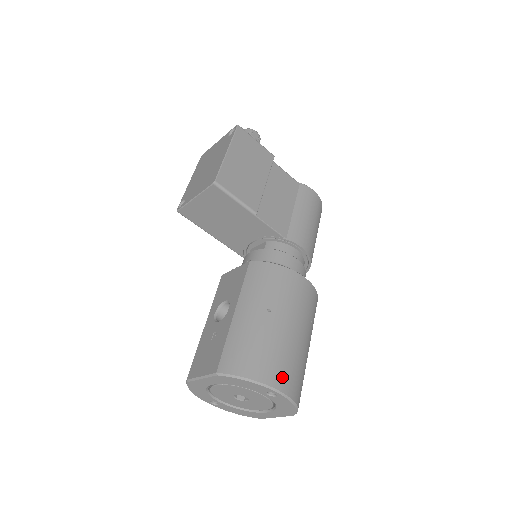
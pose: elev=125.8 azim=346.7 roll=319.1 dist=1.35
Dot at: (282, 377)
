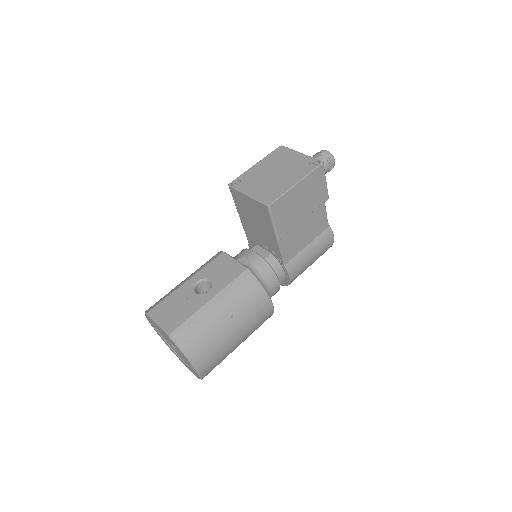
Dot at: (206, 364)
